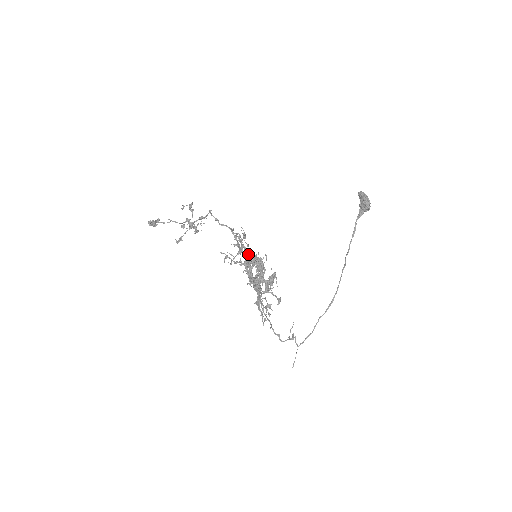
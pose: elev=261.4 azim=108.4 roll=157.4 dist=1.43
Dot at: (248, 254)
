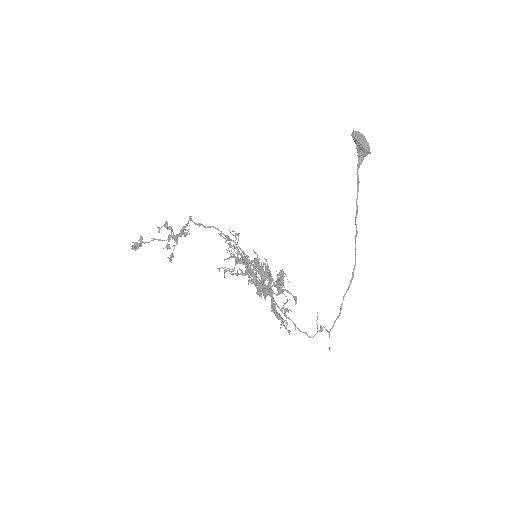
Dot at: (246, 261)
